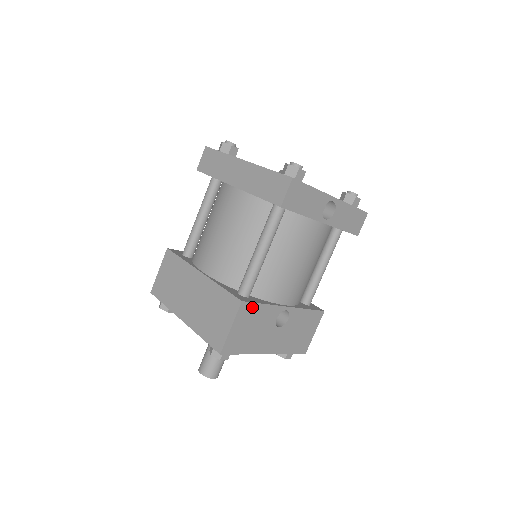
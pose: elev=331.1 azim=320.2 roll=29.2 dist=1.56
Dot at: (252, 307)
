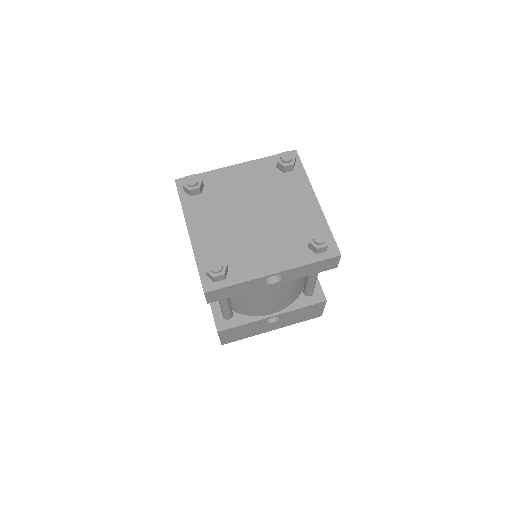
Dot at: (231, 329)
